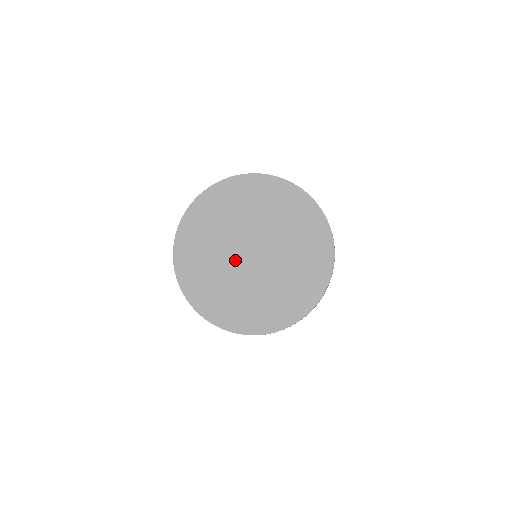
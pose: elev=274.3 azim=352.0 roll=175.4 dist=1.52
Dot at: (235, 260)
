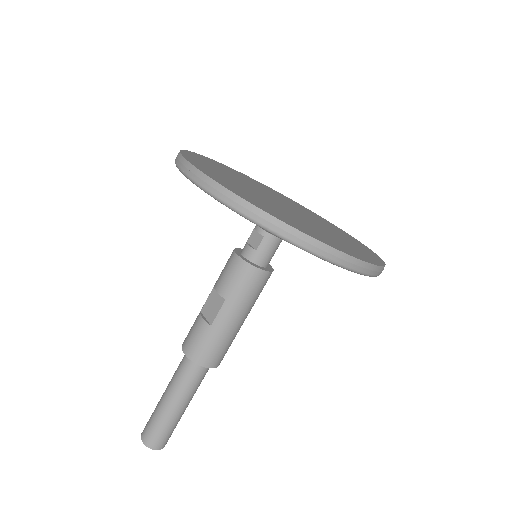
Dot at: (269, 200)
